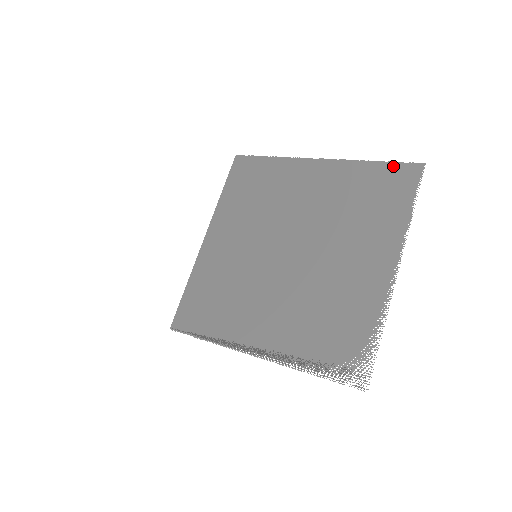
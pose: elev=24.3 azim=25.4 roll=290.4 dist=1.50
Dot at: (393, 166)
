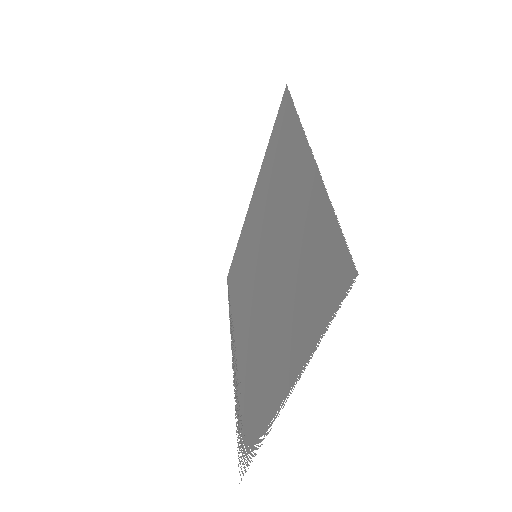
Dot at: (338, 240)
